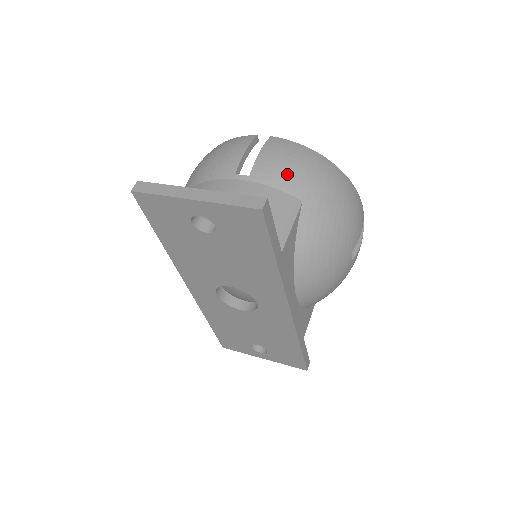
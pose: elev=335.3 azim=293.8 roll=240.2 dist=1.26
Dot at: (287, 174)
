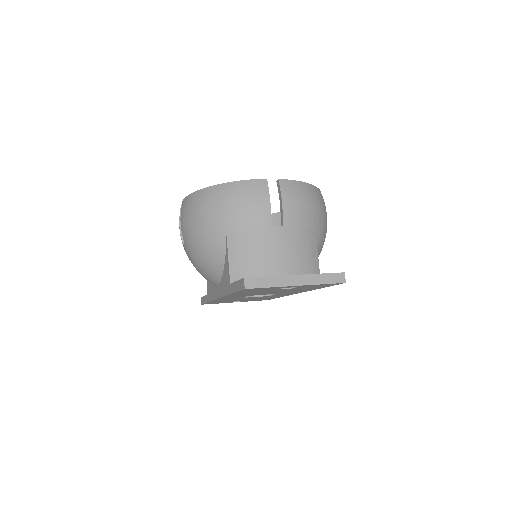
Dot at: (305, 216)
